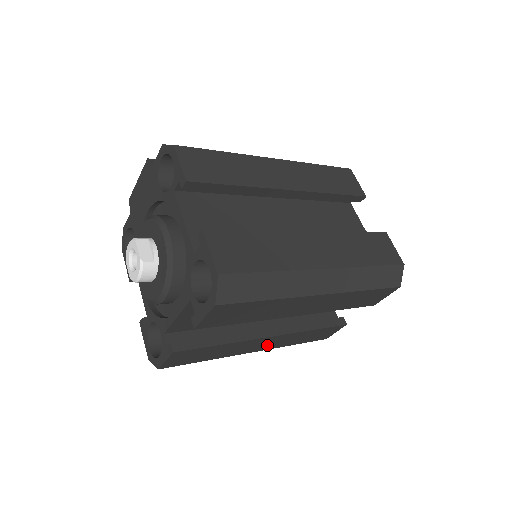
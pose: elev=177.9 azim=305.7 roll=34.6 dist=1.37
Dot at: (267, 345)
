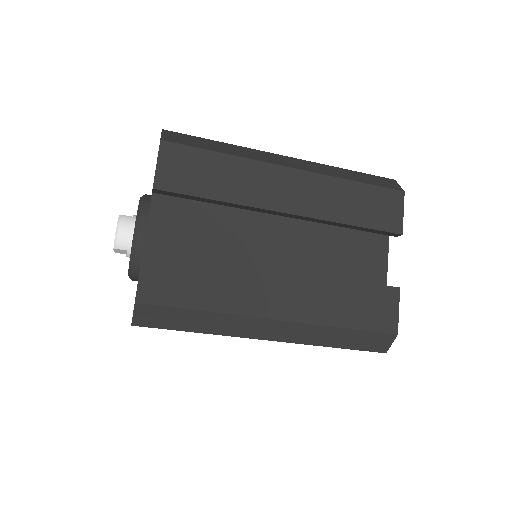
Dot at: (289, 303)
